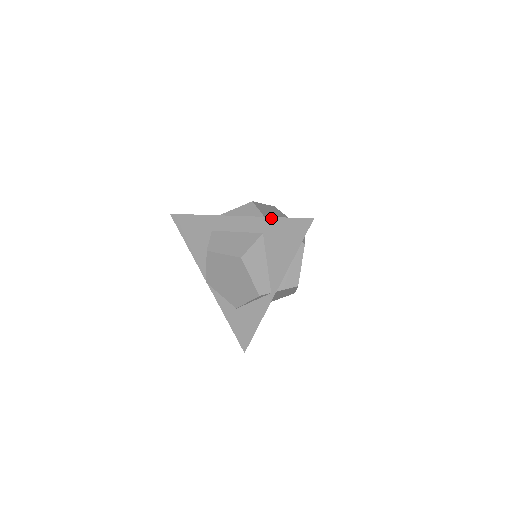
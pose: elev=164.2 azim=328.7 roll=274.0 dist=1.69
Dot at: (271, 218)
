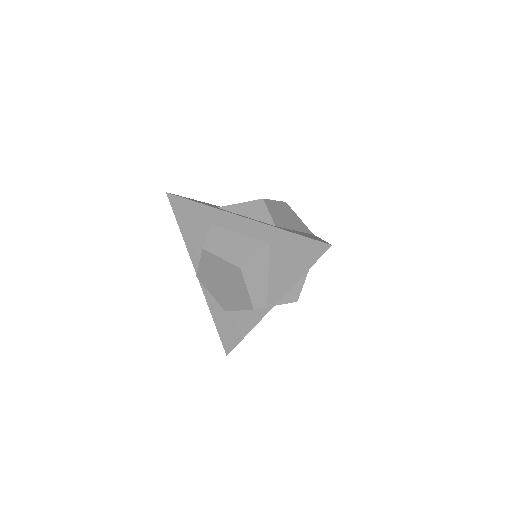
Dot at: (282, 230)
